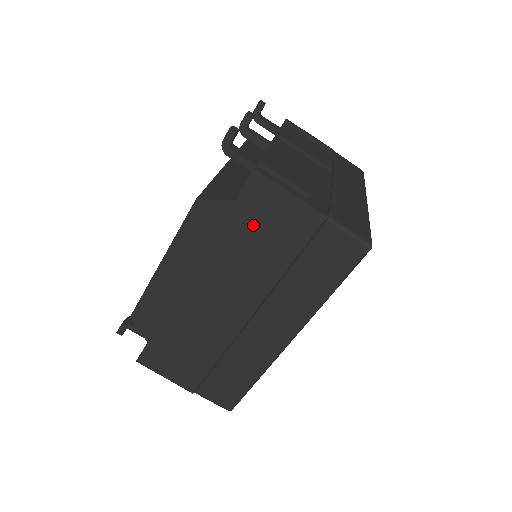
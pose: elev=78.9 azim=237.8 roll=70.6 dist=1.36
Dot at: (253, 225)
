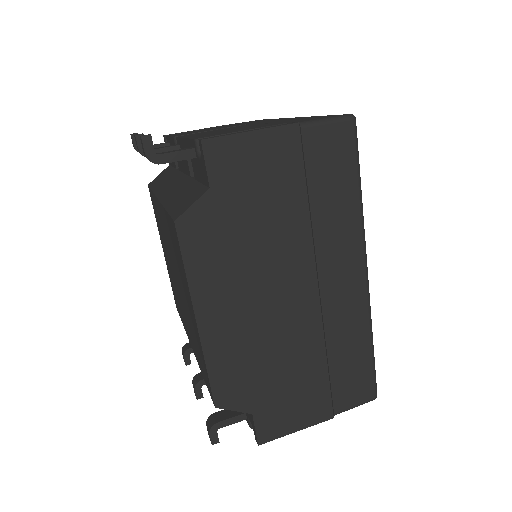
Dot at: (245, 195)
